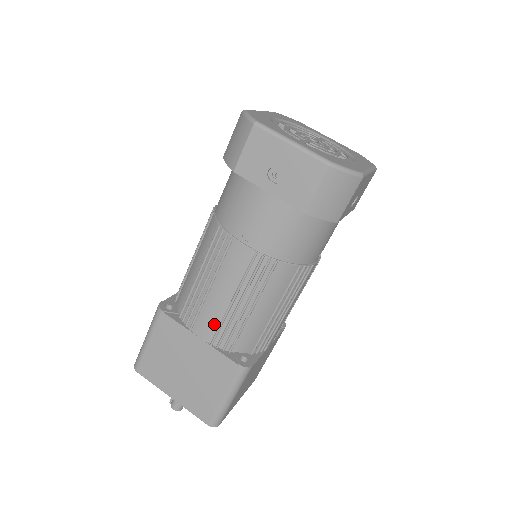
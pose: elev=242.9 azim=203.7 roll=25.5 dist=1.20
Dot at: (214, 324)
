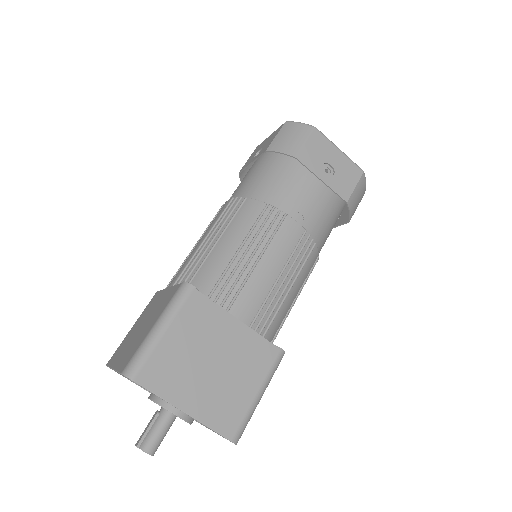
Dot at: (257, 302)
